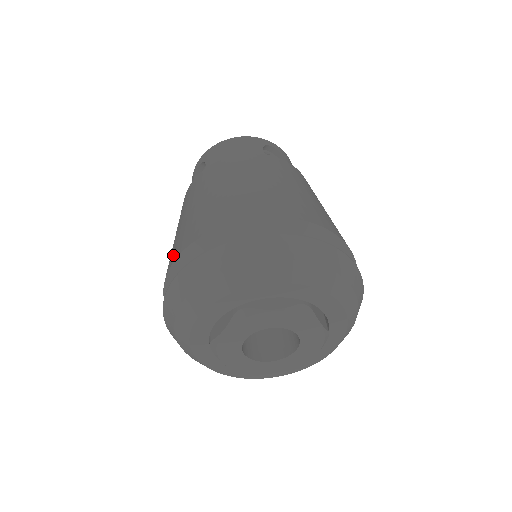
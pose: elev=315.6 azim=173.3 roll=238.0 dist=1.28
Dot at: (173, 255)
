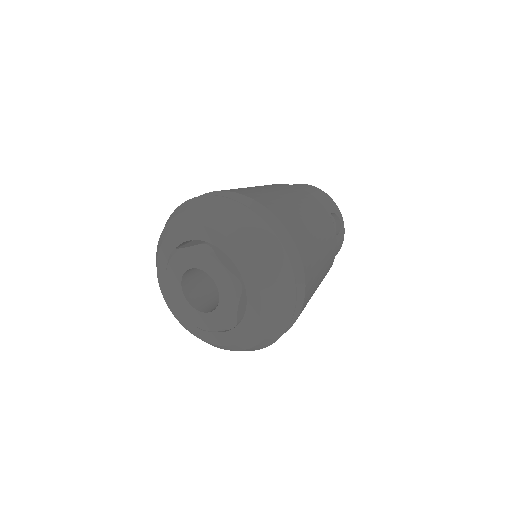
Dot at: occluded
